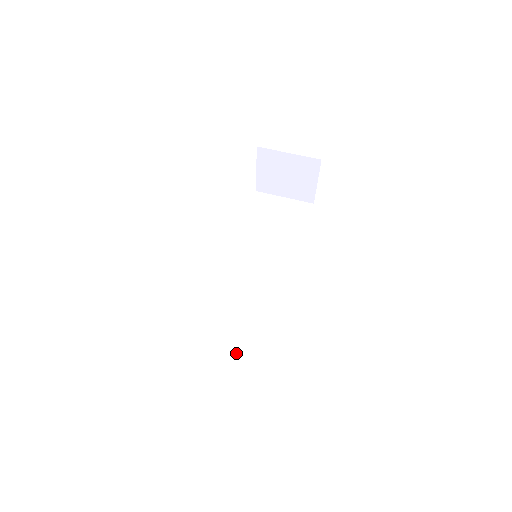
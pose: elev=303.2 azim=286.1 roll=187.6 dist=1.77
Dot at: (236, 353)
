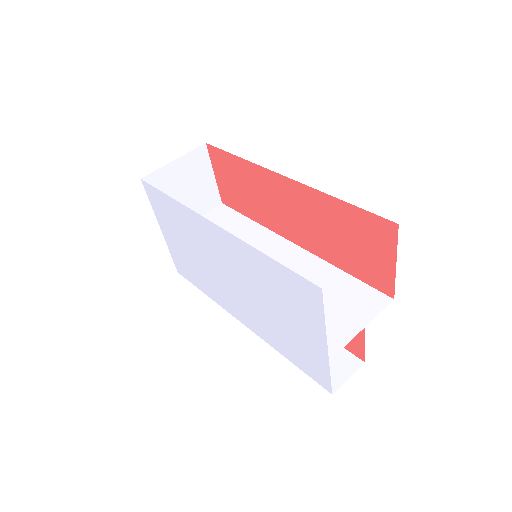
Dot at: (366, 324)
